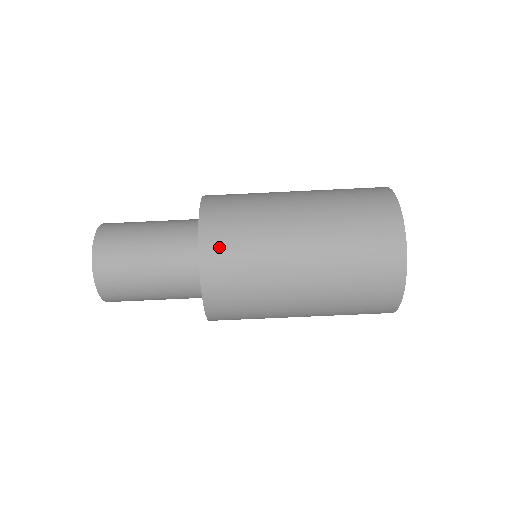
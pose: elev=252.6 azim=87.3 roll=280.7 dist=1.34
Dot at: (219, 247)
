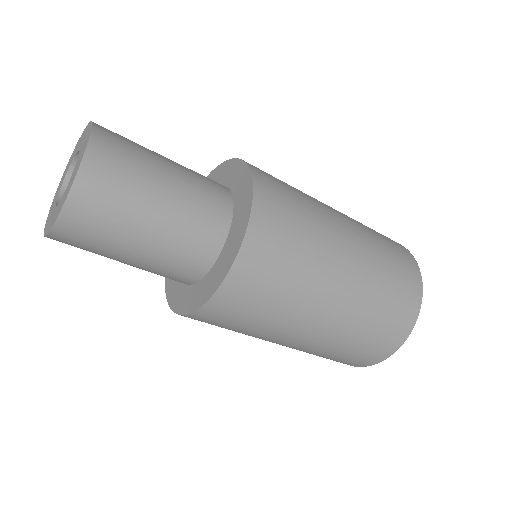
Dot at: (266, 250)
